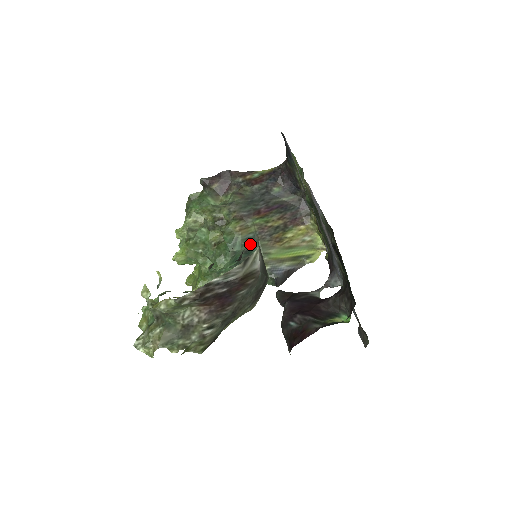
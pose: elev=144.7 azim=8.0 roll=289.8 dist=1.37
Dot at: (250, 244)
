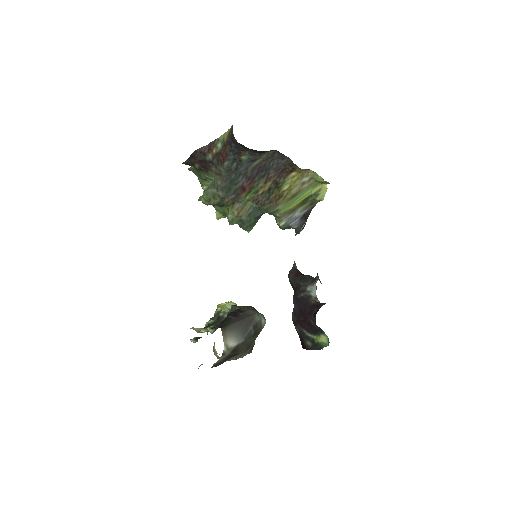
Dot at: (256, 215)
